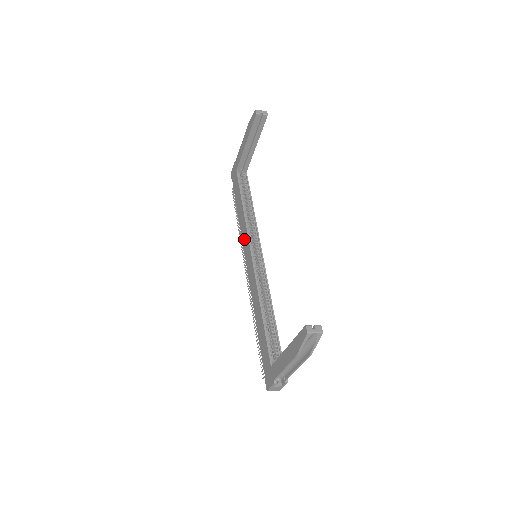
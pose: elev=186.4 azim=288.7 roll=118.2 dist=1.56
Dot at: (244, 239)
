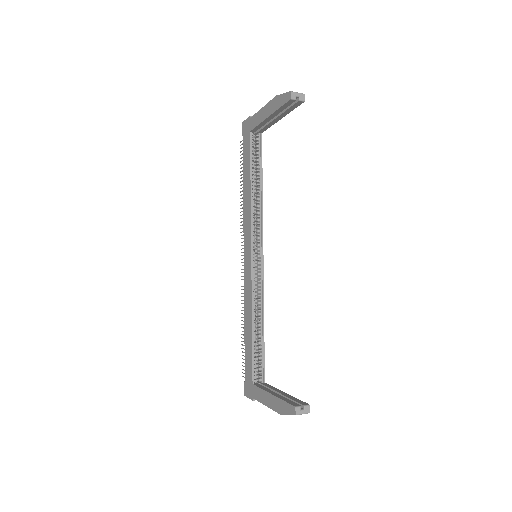
Dot at: (246, 227)
